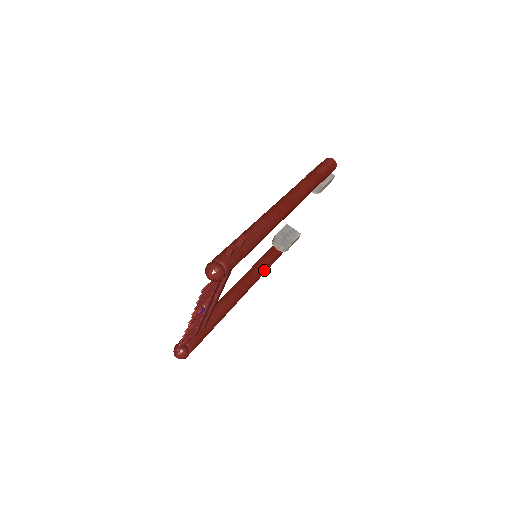
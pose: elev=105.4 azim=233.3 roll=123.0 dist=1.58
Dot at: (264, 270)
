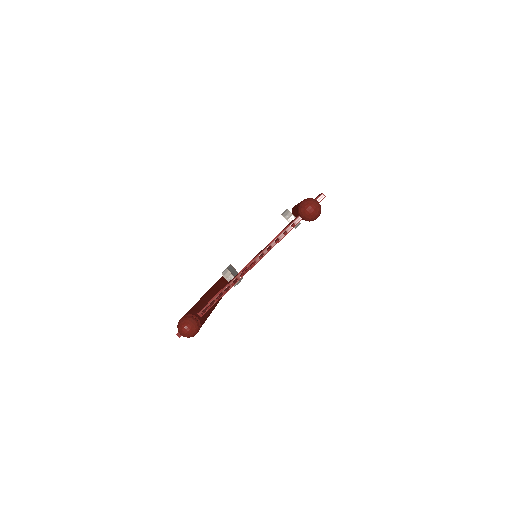
Dot at: occluded
